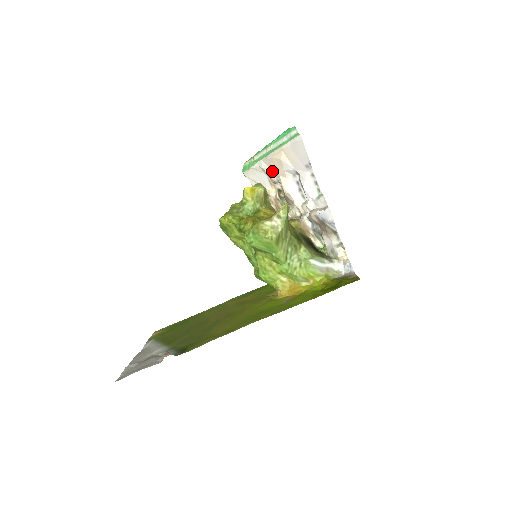
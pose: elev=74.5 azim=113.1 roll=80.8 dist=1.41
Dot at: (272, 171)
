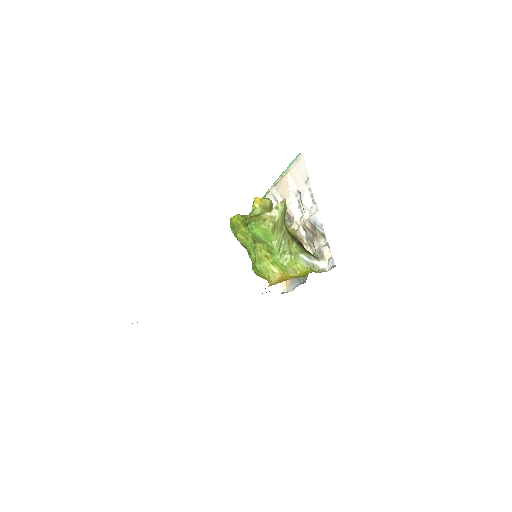
Dot at: (280, 195)
